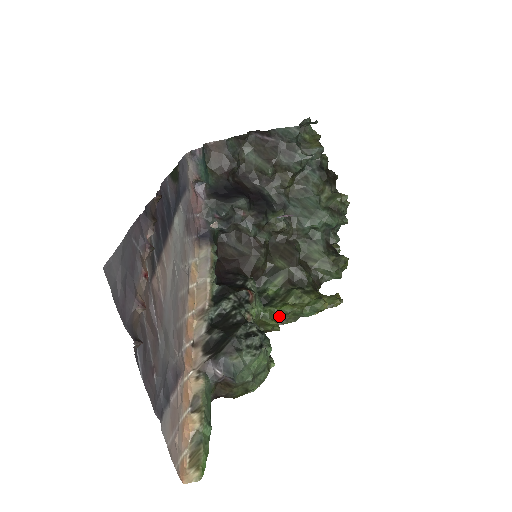
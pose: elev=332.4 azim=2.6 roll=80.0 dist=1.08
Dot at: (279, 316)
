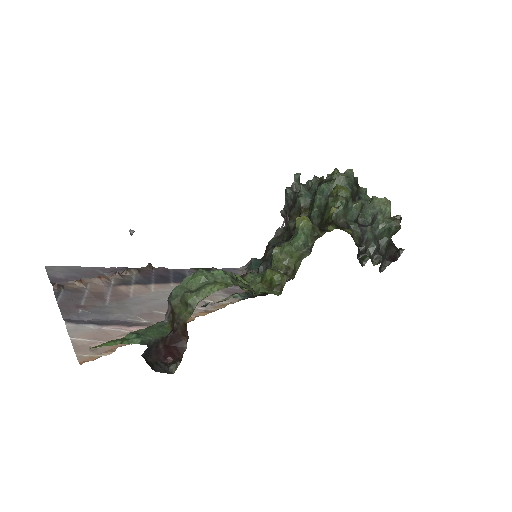
Dot at: (292, 272)
